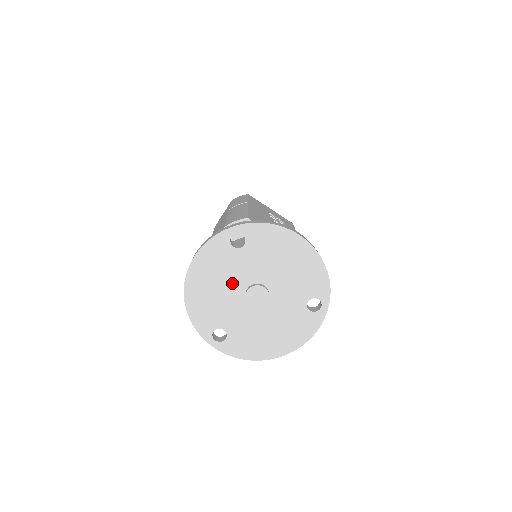
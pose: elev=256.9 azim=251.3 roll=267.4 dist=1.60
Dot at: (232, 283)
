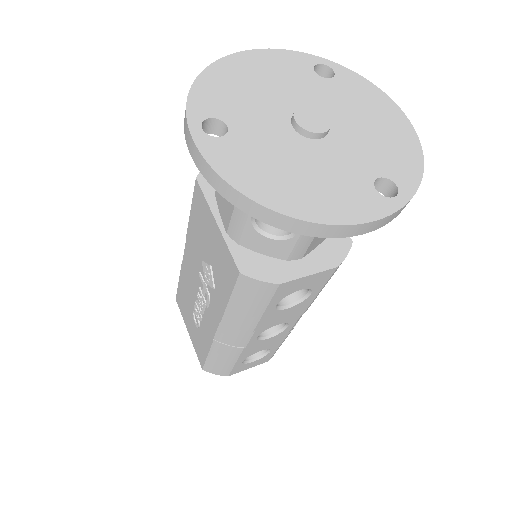
Dot at: (285, 95)
